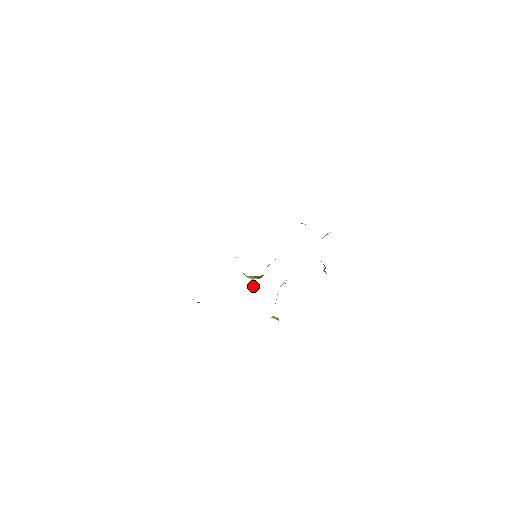
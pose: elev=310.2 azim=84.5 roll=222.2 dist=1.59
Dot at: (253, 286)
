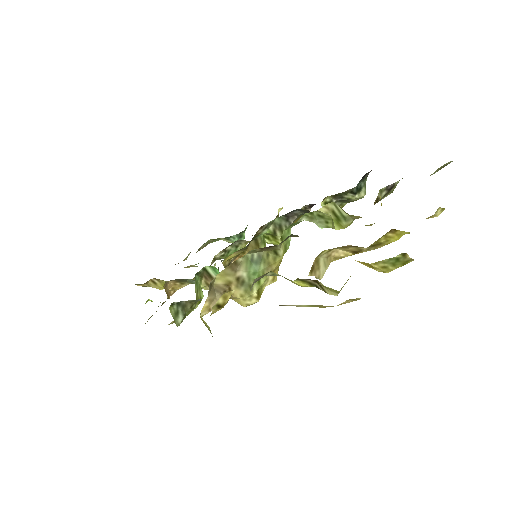
Dot at: occluded
